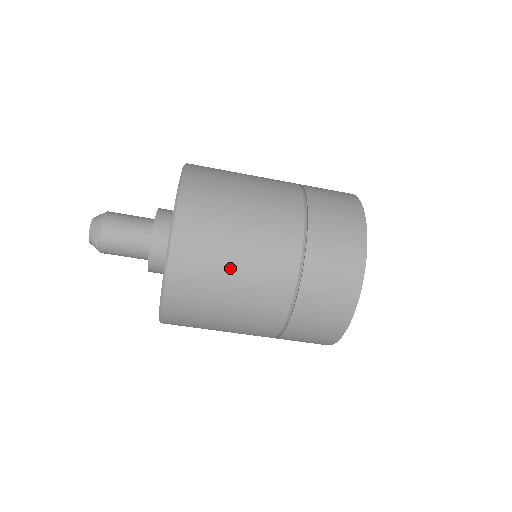
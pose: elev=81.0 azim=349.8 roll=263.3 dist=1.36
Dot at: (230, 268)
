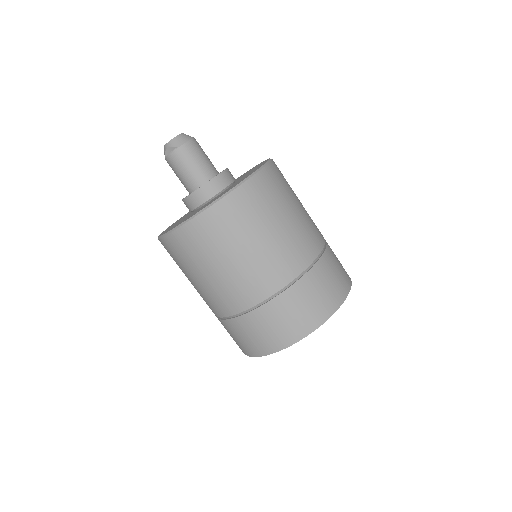
Dot at: (216, 264)
